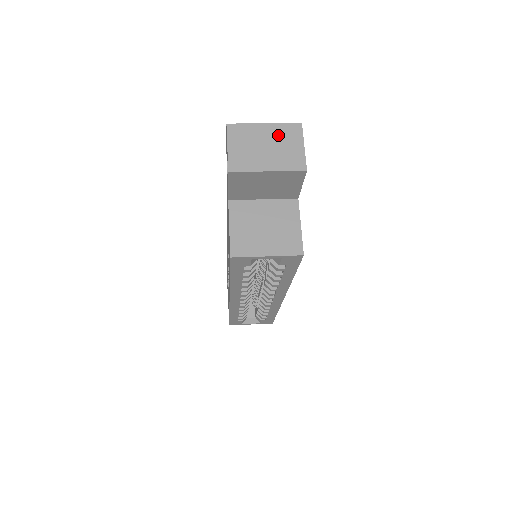
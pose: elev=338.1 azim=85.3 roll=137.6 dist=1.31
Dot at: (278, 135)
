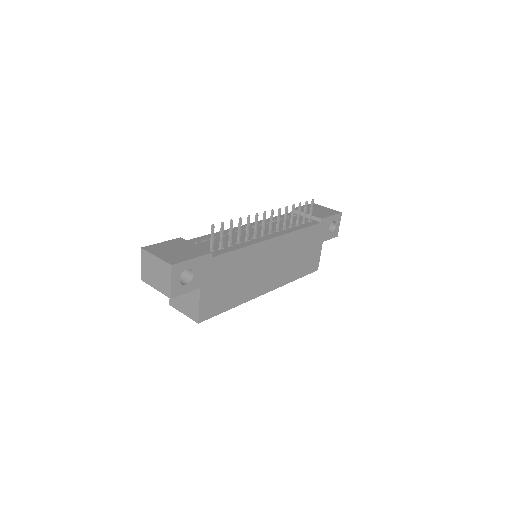
Dot at: (161, 268)
